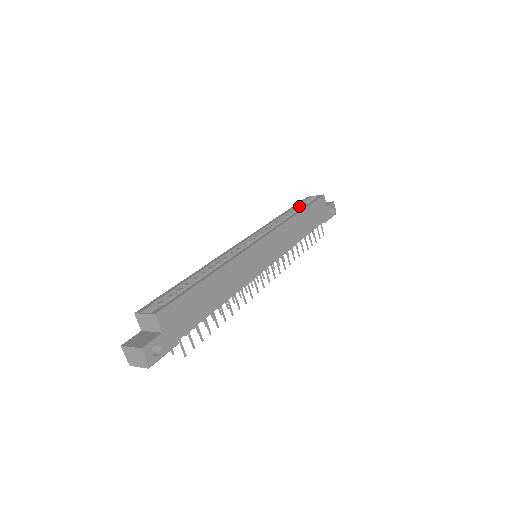
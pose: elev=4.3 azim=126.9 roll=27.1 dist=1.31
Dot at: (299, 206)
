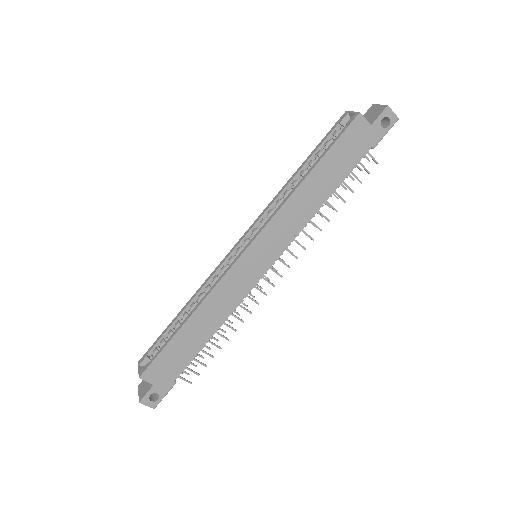
Dot at: (324, 144)
